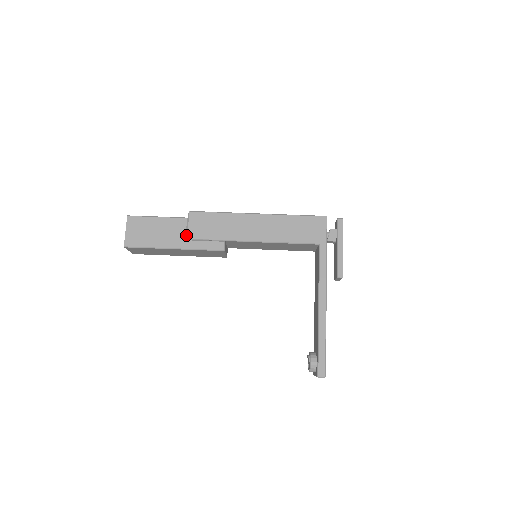
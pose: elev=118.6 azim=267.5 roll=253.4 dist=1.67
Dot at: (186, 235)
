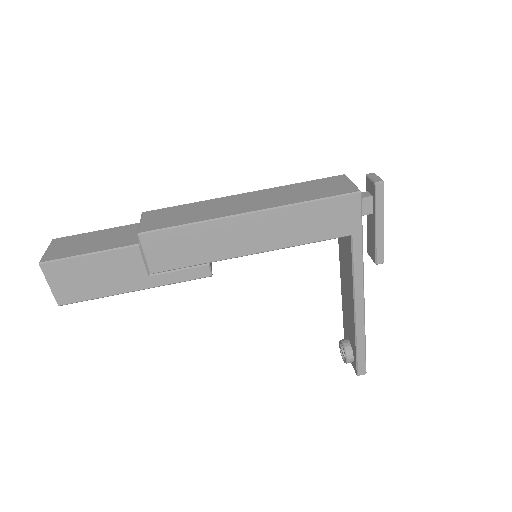
Dot at: (146, 269)
